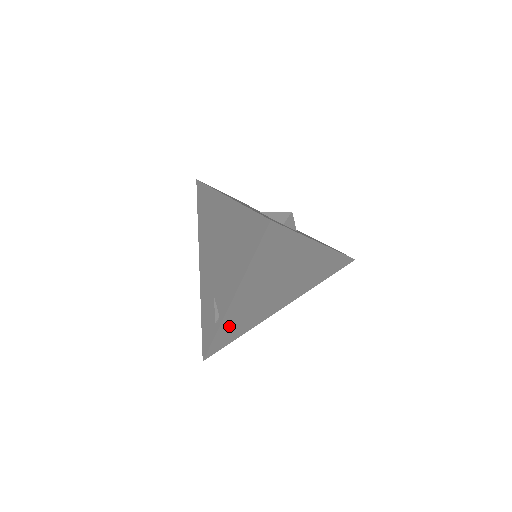
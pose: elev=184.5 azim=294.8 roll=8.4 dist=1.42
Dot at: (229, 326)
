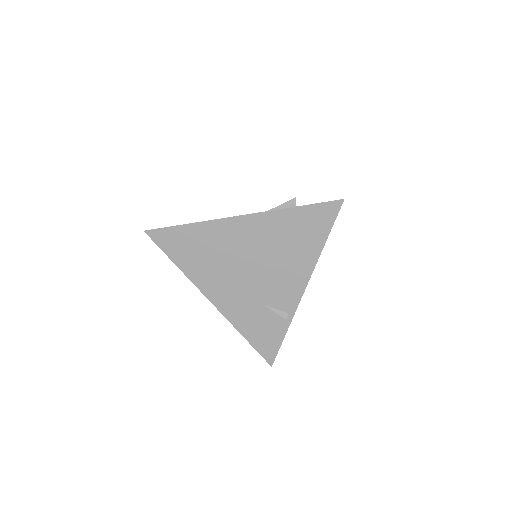
Dot at: occluded
